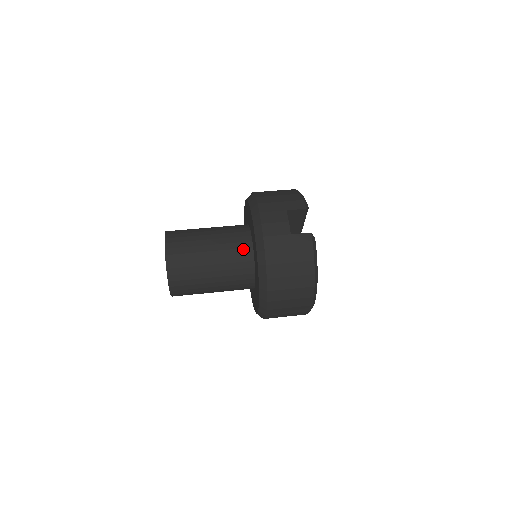
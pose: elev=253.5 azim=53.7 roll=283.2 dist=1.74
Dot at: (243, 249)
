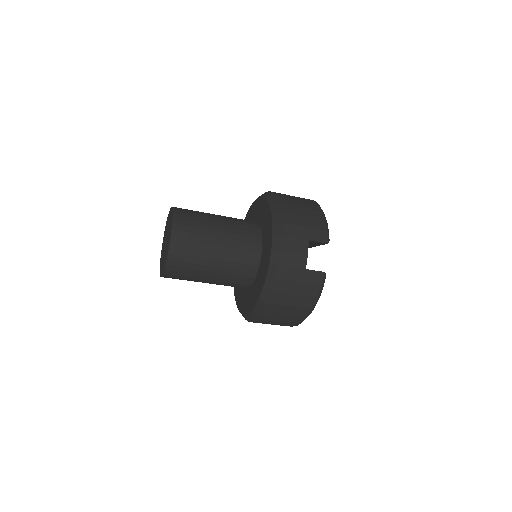
Dot at: (250, 258)
